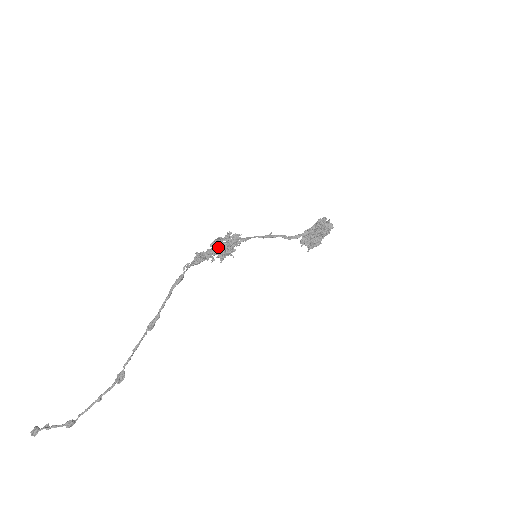
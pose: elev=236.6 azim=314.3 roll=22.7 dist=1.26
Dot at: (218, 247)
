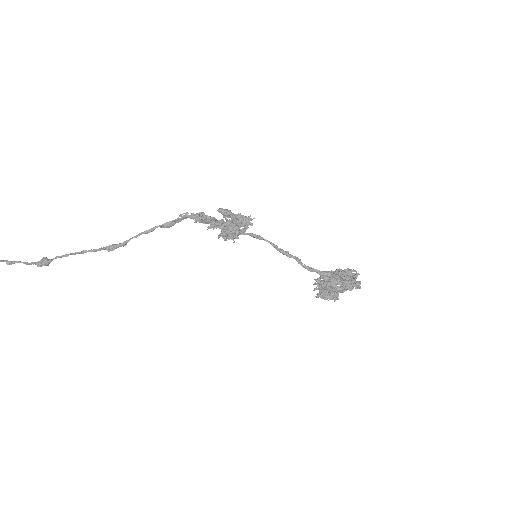
Dot at: (224, 217)
